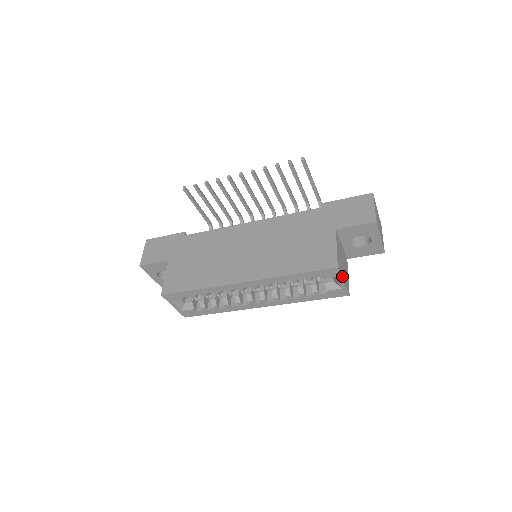
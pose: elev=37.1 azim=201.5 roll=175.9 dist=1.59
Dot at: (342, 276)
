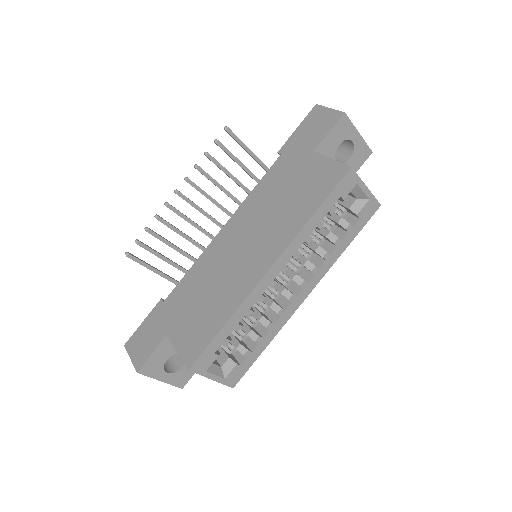
Dot at: (360, 181)
